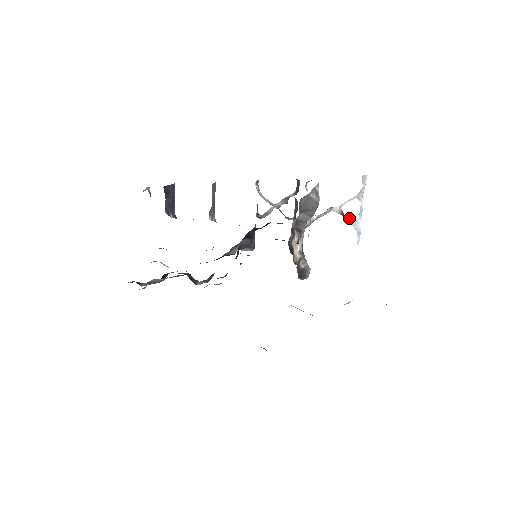
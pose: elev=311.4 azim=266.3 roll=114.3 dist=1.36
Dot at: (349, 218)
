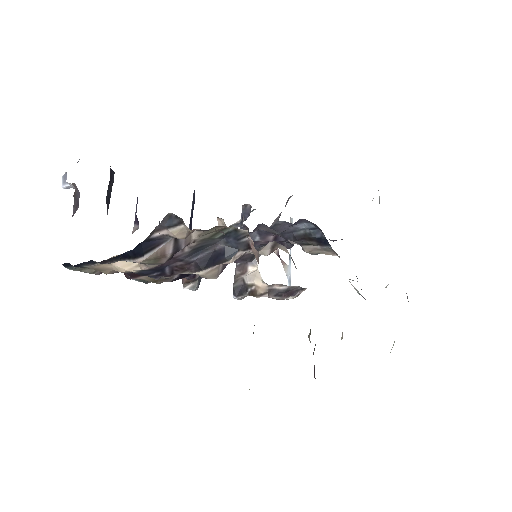
Dot at: (282, 261)
